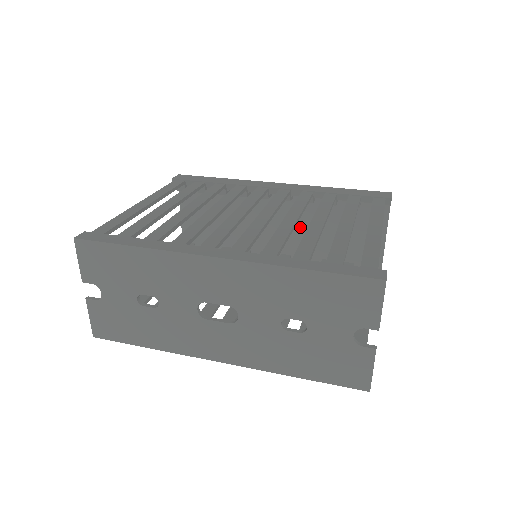
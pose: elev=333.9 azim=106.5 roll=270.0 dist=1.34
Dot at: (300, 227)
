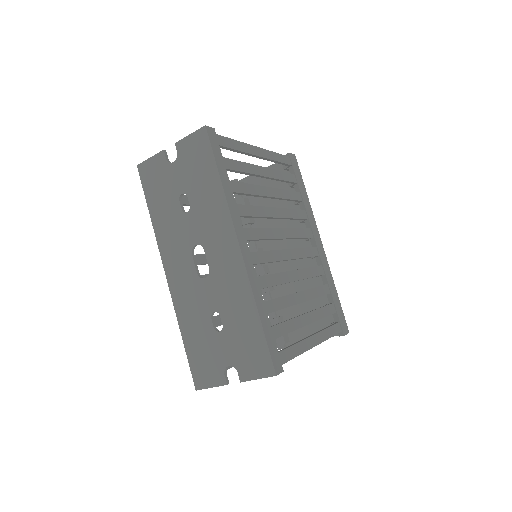
Dot at: occluded
